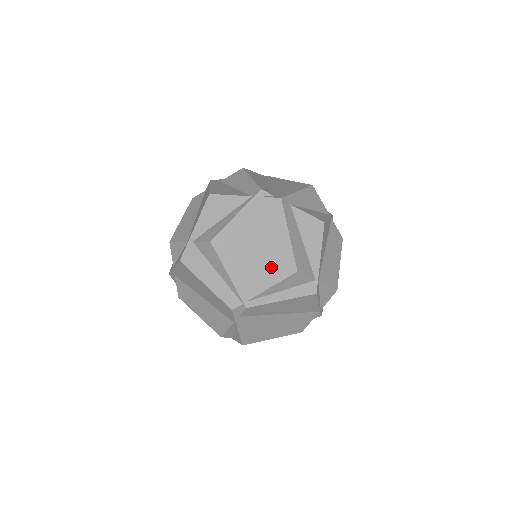
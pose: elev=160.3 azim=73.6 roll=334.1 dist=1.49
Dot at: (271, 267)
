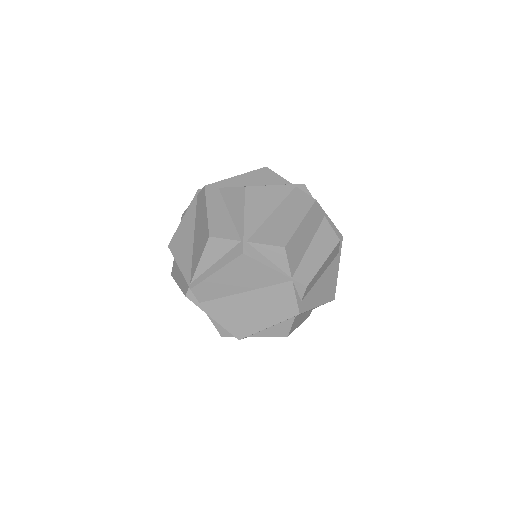
Dot at: (200, 245)
